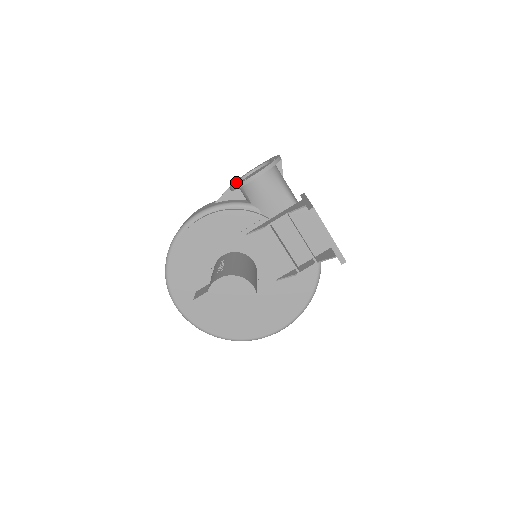
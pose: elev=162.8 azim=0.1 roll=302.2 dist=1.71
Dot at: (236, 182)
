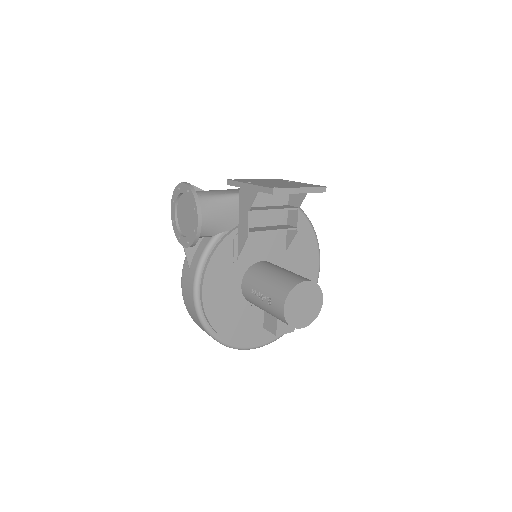
Dot at: (183, 238)
